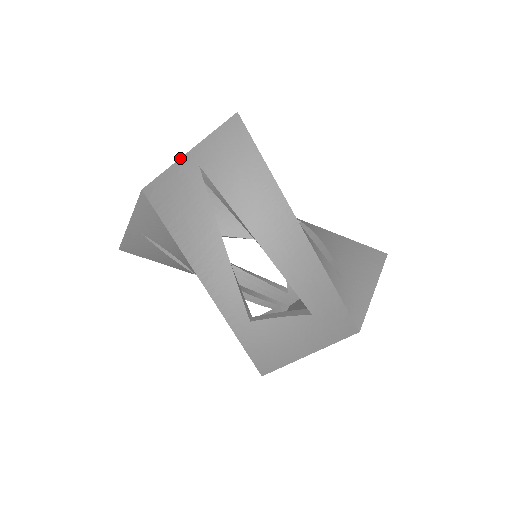
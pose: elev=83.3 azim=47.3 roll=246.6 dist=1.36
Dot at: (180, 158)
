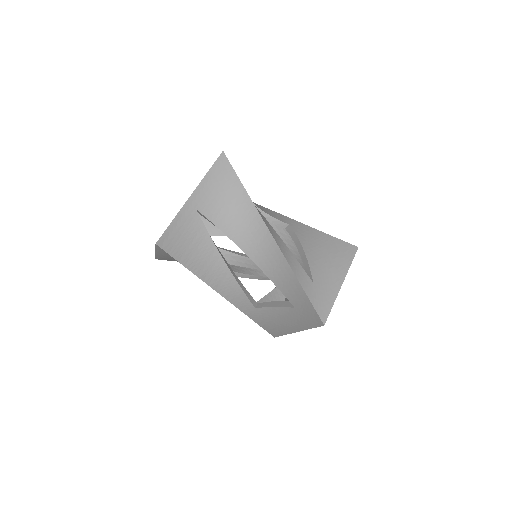
Dot at: (181, 209)
